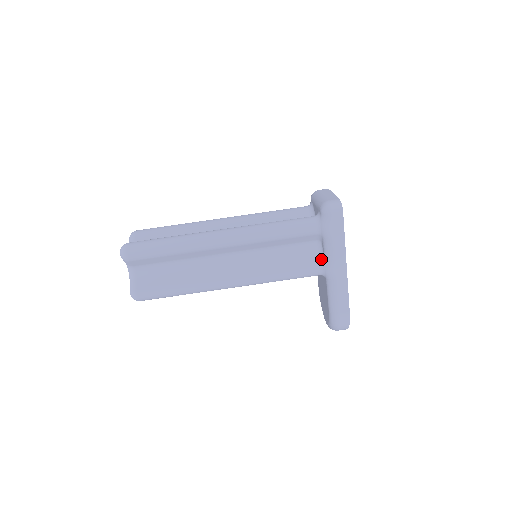
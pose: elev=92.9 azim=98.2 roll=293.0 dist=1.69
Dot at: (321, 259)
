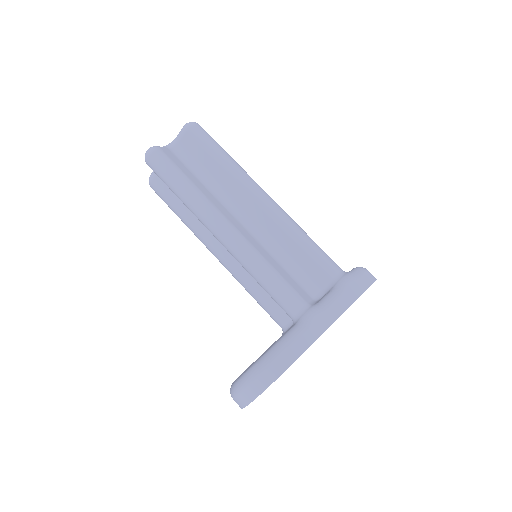
Dot at: (311, 303)
